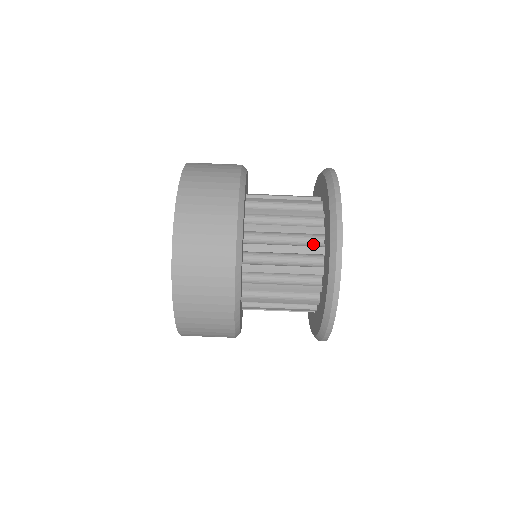
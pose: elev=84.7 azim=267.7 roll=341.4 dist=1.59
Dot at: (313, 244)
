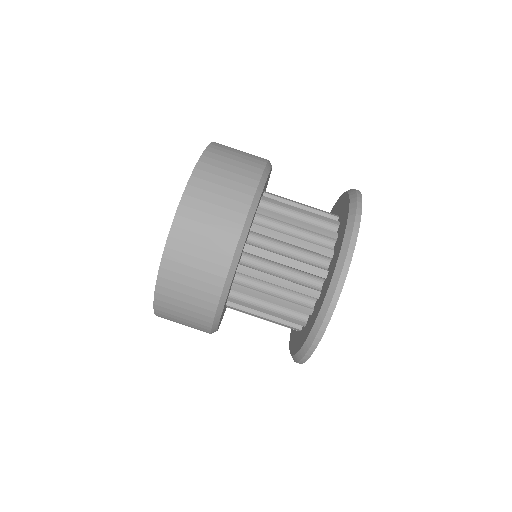
Dot at: (310, 283)
